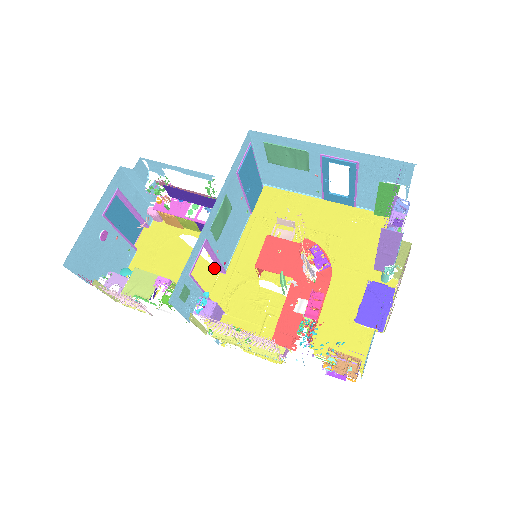
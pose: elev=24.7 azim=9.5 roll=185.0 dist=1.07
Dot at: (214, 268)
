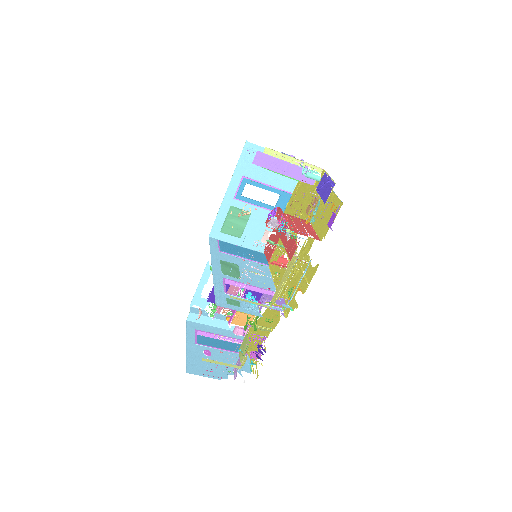
Dot at: occluded
